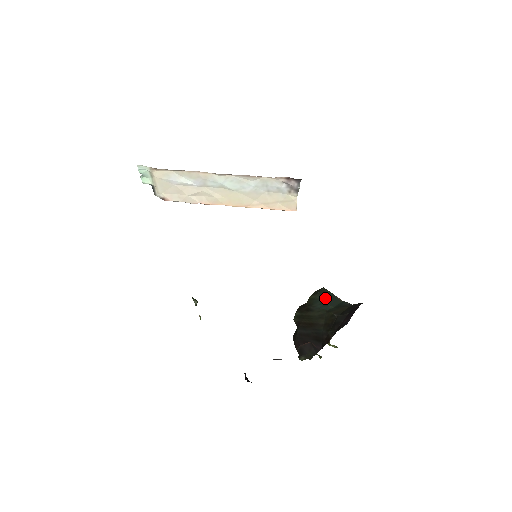
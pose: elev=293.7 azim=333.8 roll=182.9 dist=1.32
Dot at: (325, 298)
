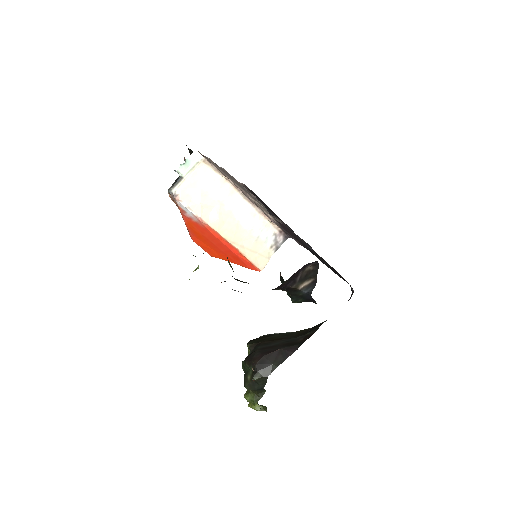
Dot at: occluded
